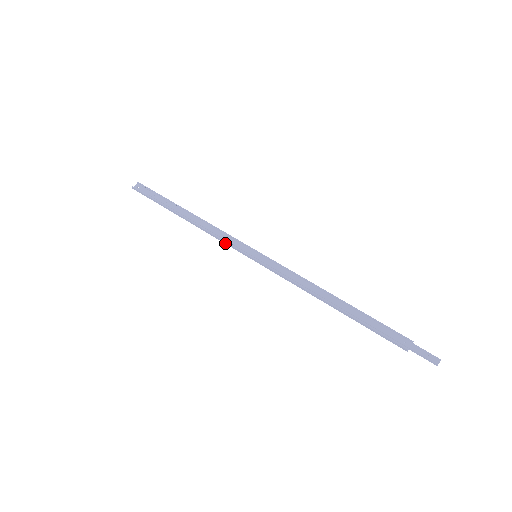
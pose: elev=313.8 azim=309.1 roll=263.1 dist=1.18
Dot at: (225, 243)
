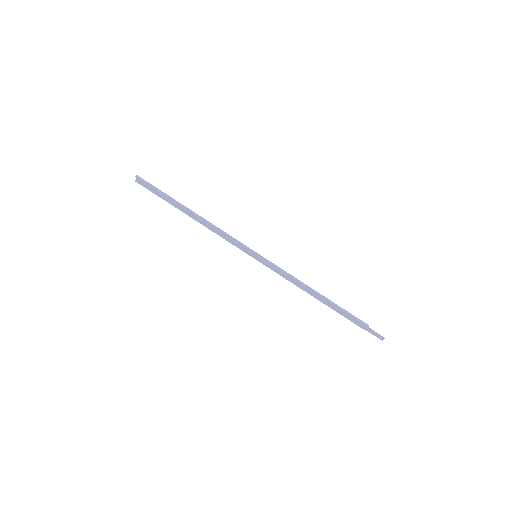
Dot at: (231, 242)
